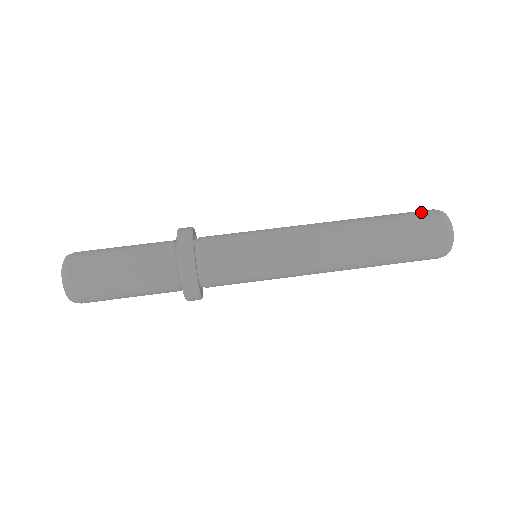
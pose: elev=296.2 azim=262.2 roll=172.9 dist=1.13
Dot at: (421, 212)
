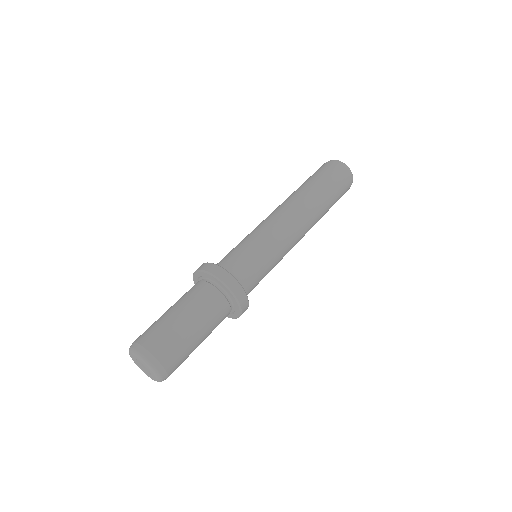
Dot at: (337, 171)
